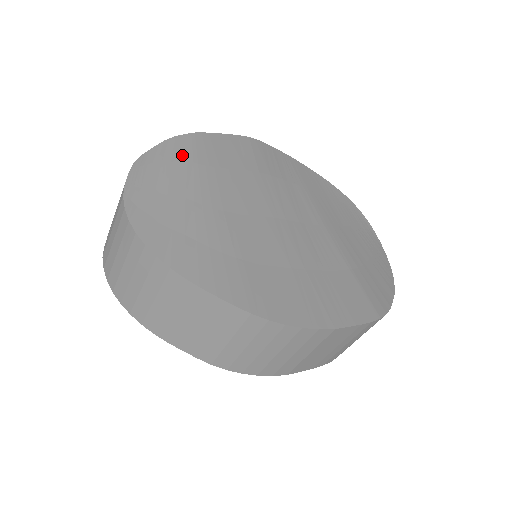
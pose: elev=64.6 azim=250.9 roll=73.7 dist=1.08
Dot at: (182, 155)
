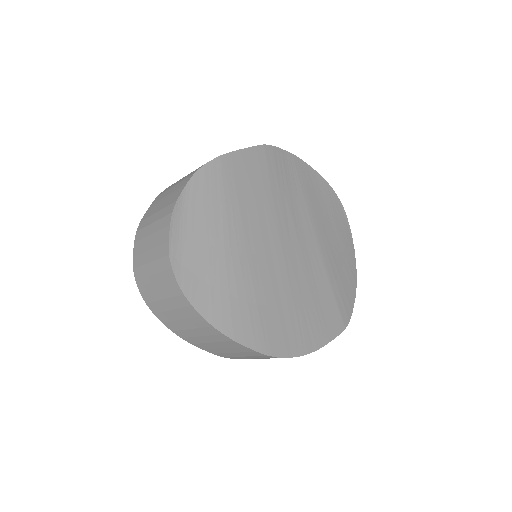
Dot at: (211, 191)
